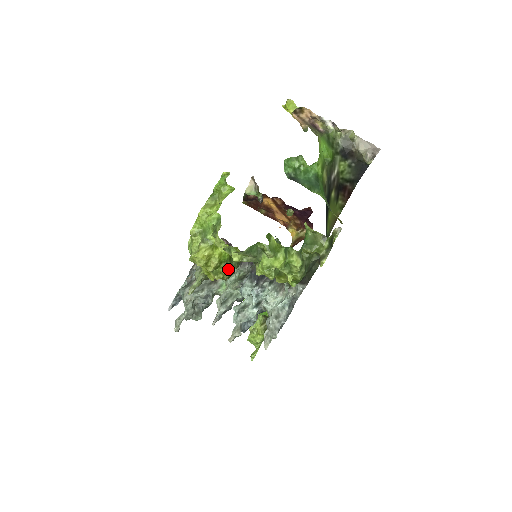
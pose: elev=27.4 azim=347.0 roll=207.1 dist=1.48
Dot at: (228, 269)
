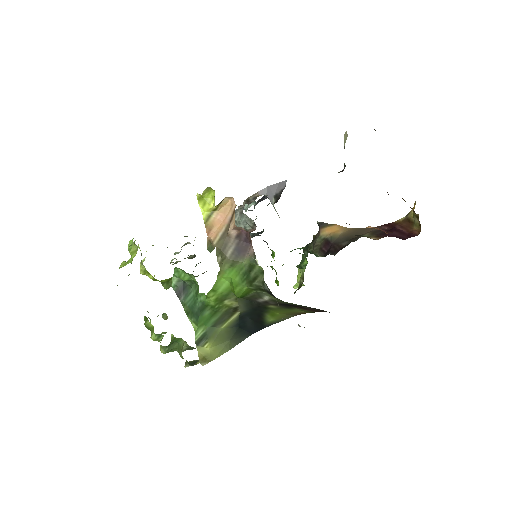
Dot at: (164, 288)
